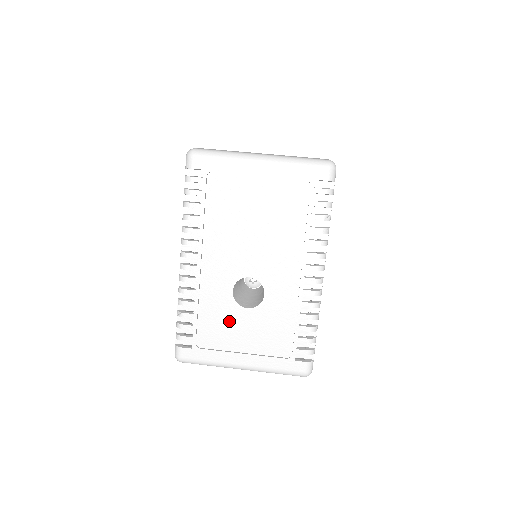
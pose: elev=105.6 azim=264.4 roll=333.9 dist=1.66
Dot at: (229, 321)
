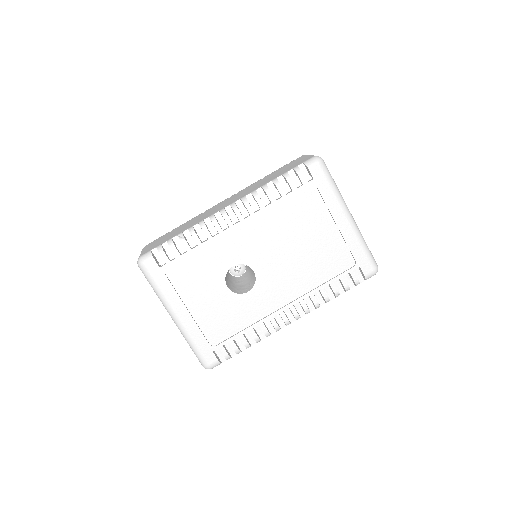
Dot at: (206, 280)
